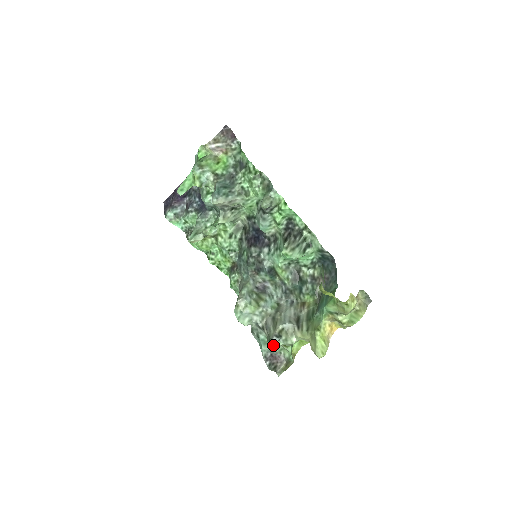
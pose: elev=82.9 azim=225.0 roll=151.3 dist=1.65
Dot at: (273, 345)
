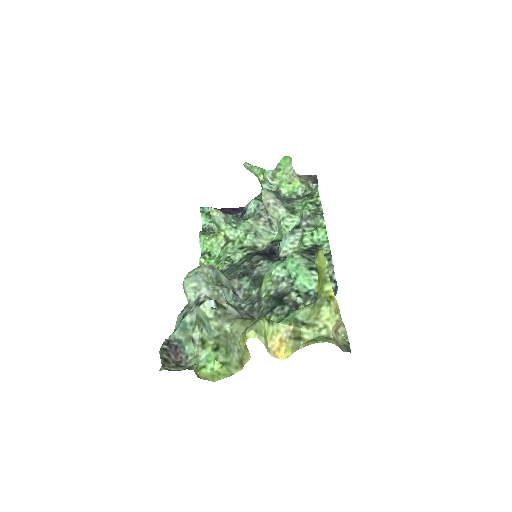
Dot at: (189, 339)
